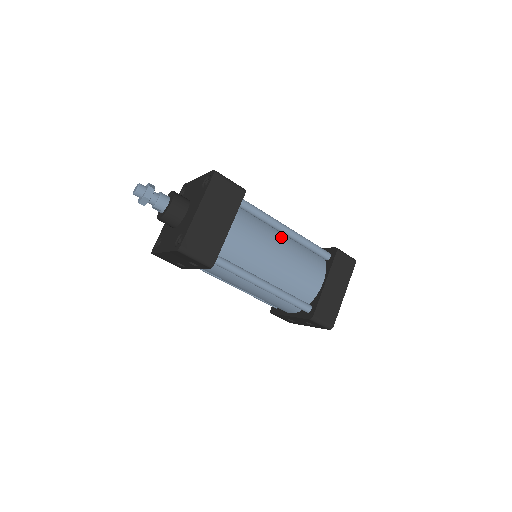
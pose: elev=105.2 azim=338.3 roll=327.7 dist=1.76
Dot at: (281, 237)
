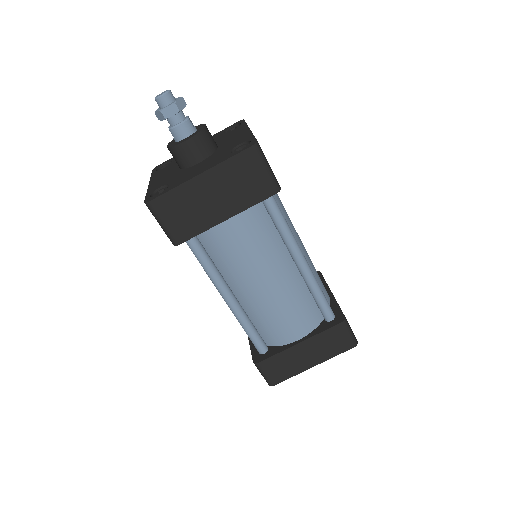
Dot at: (288, 264)
